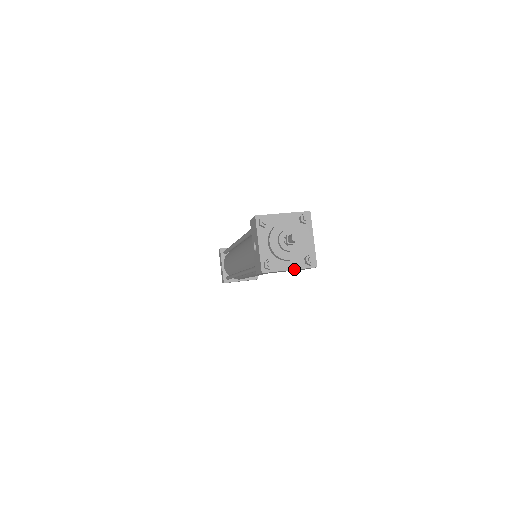
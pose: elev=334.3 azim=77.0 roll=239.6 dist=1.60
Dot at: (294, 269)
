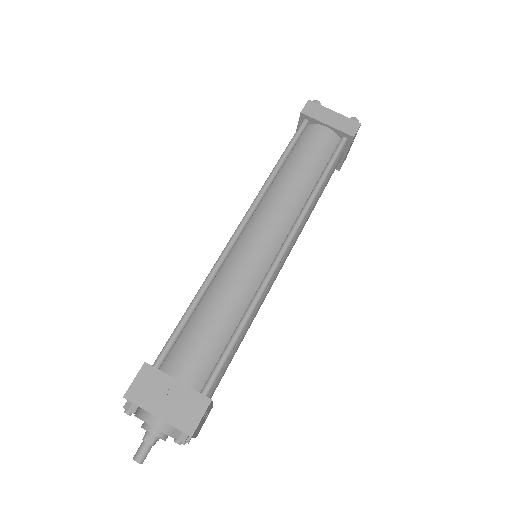
Dot at: occluded
